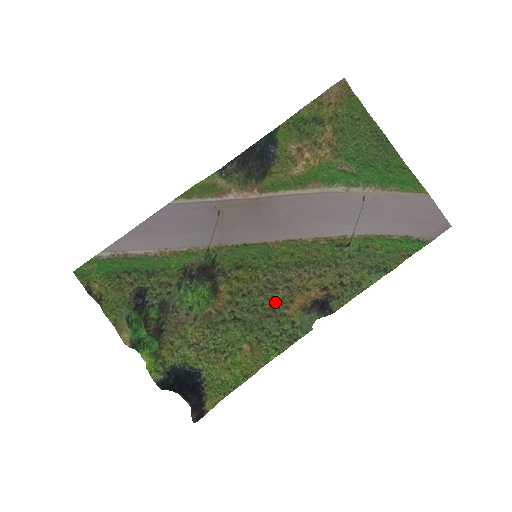
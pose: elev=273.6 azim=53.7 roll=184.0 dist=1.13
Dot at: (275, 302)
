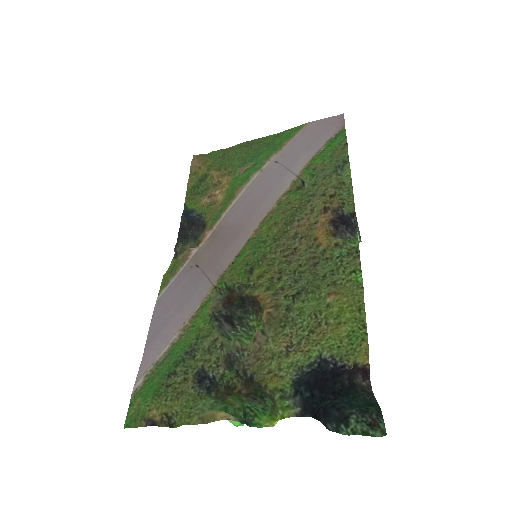
Dot at: (306, 254)
